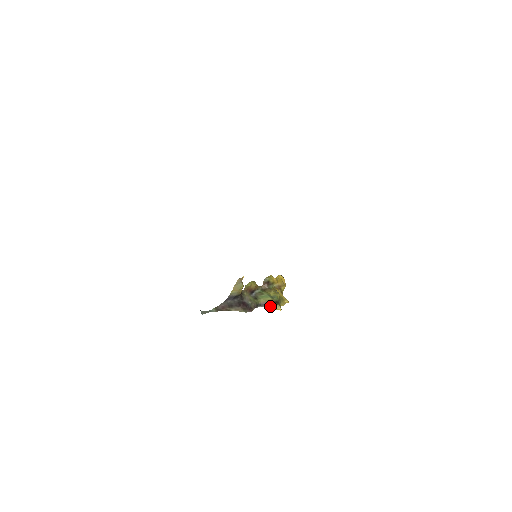
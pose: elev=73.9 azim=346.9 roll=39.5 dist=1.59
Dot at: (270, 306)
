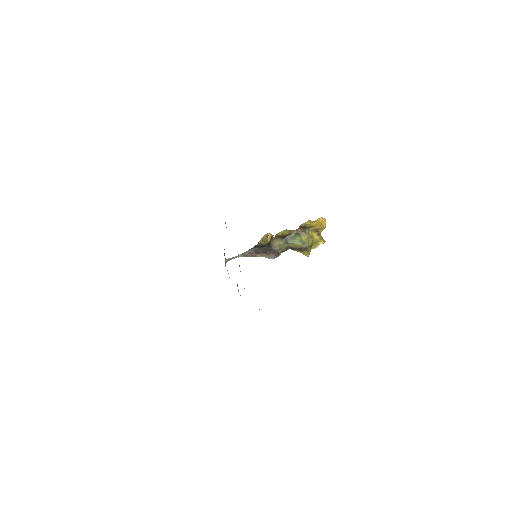
Dot at: (299, 251)
